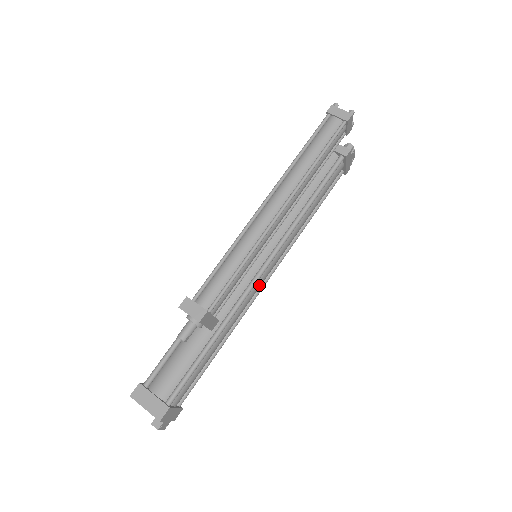
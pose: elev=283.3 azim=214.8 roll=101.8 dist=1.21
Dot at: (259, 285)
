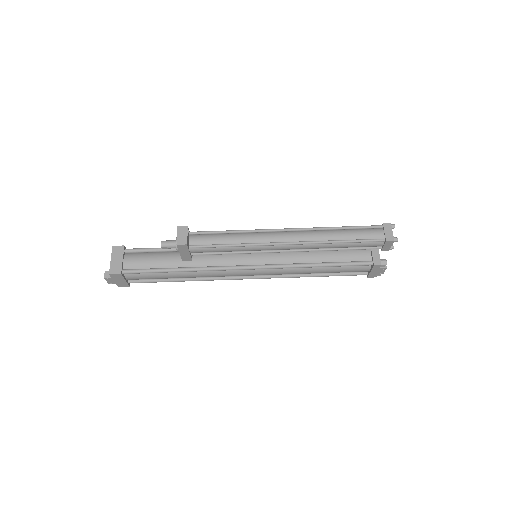
Dot at: (241, 274)
